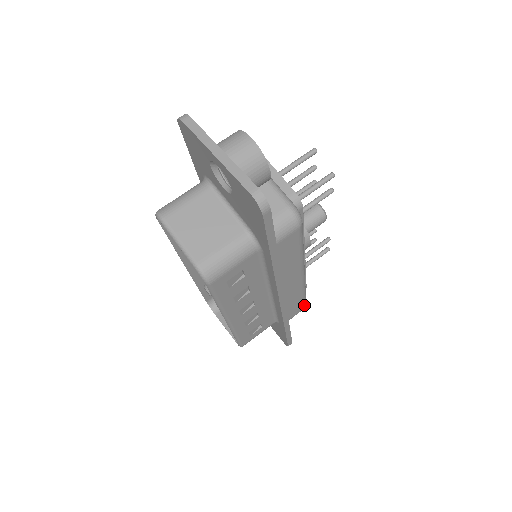
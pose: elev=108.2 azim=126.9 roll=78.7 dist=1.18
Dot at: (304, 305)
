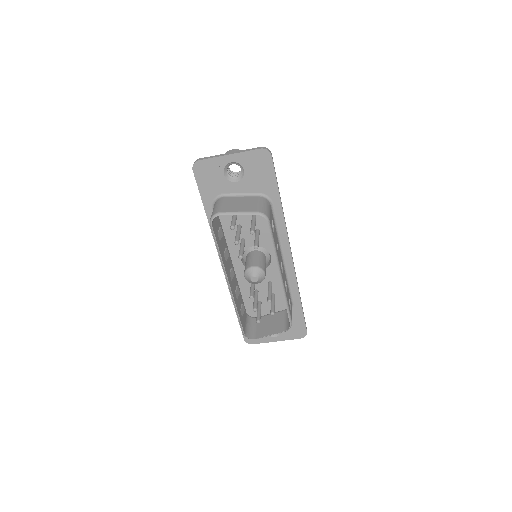
Dot at: occluded
